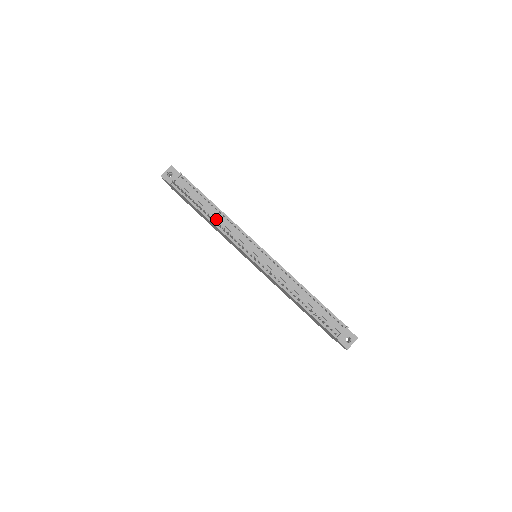
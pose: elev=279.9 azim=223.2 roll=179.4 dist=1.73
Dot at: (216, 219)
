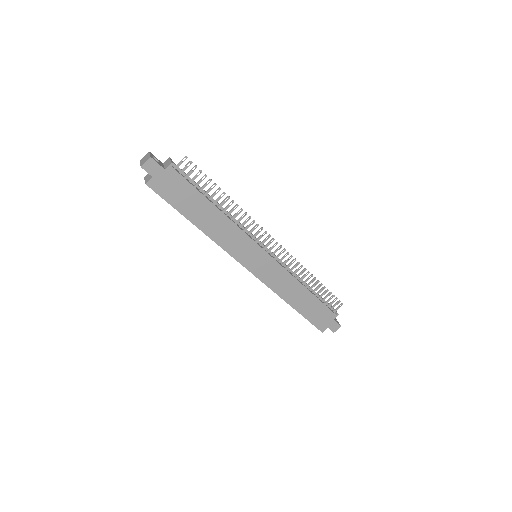
Dot at: (223, 212)
